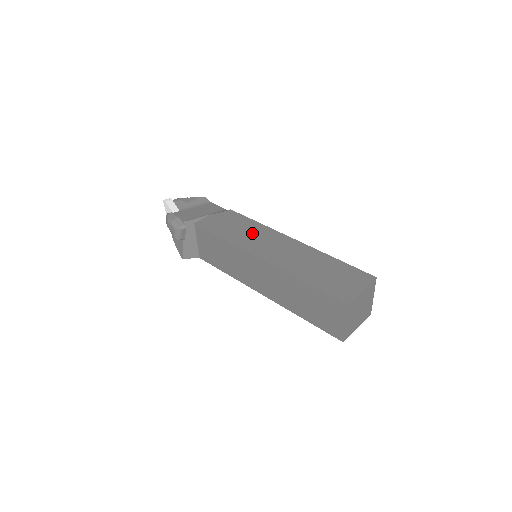
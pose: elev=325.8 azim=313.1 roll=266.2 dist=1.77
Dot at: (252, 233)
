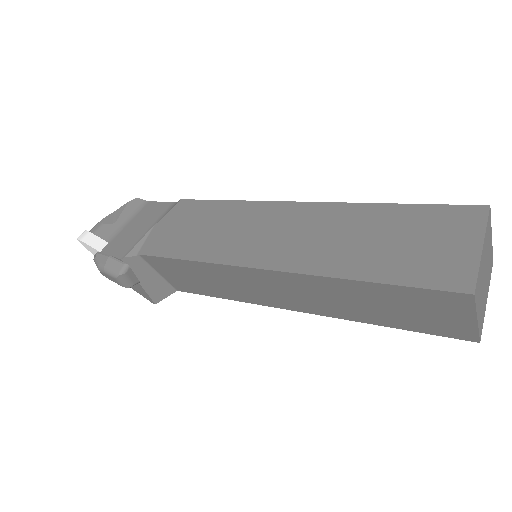
Dot at: (231, 226)
